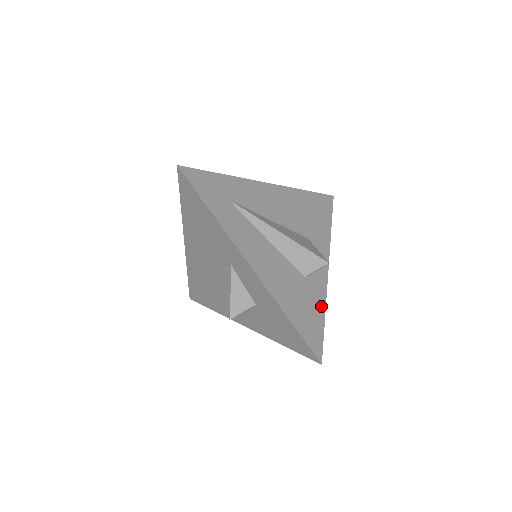
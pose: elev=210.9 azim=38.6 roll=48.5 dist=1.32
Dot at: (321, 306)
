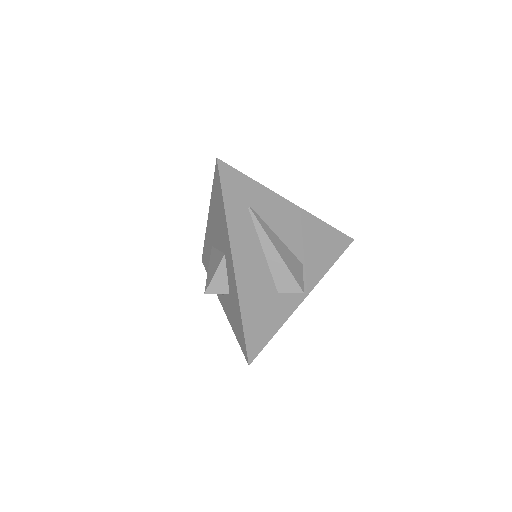
Dot at: (279, 322)
